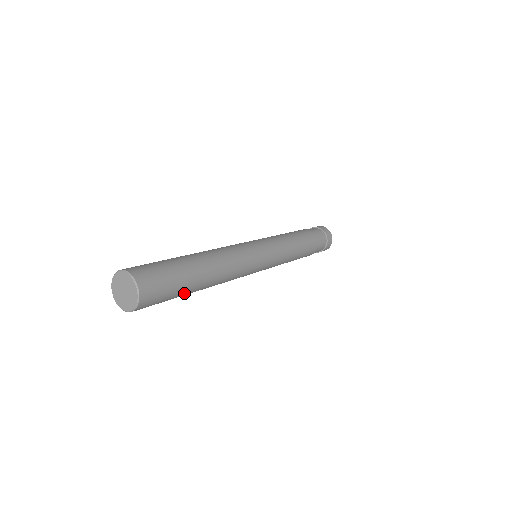
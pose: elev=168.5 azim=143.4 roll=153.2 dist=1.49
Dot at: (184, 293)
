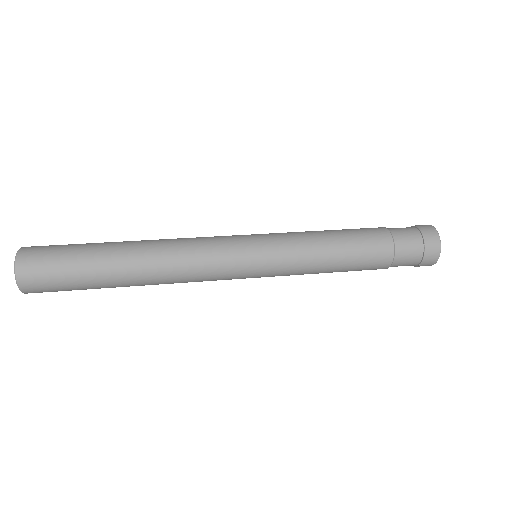
Dot at: occluded
